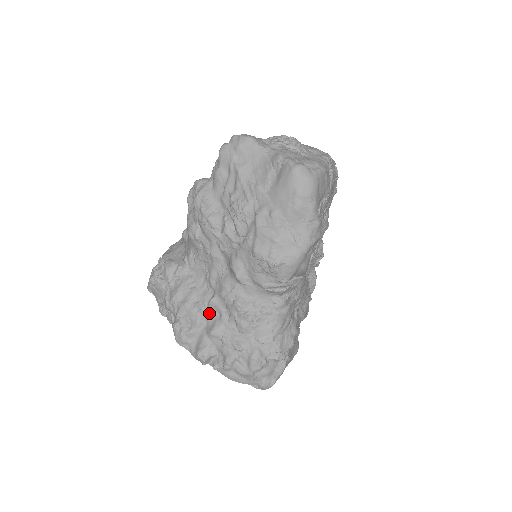
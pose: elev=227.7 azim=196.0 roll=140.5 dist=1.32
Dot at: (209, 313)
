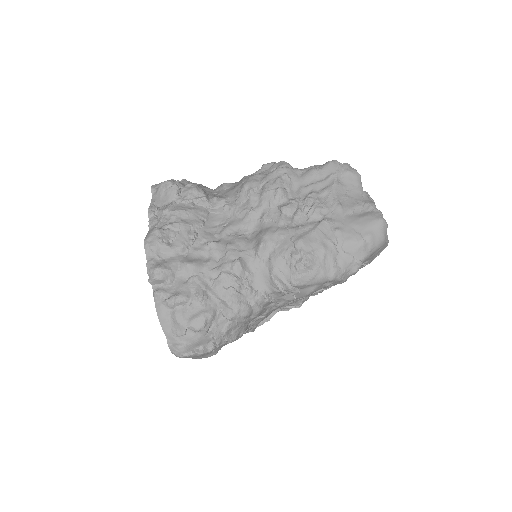
Dot at: (199, 249)
